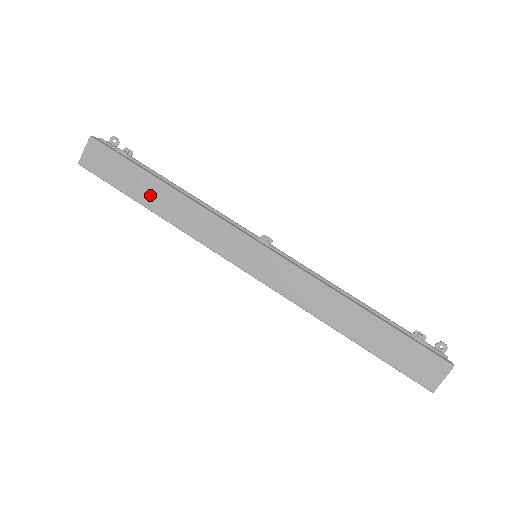
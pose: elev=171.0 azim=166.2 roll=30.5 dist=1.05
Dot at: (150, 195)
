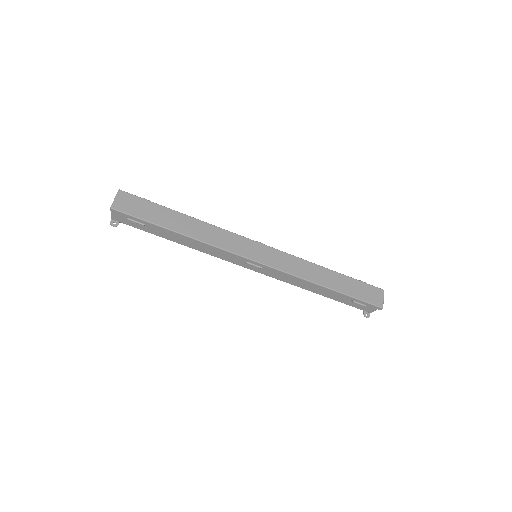
Dot at: (176, 223)
